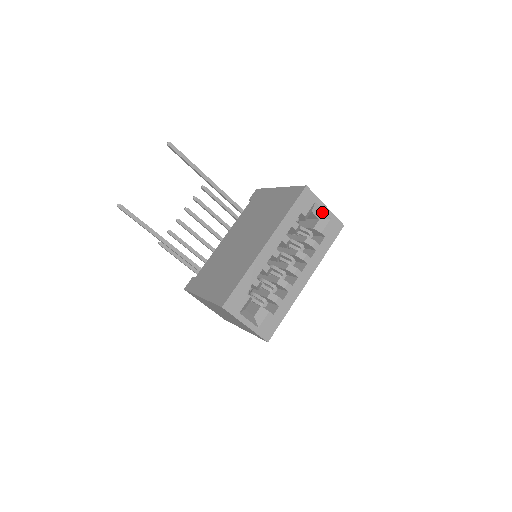
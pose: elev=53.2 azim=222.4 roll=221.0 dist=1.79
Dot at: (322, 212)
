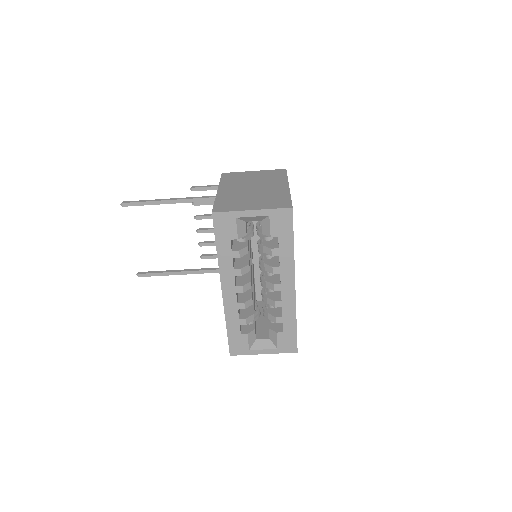
Dot at: (254, 217)
